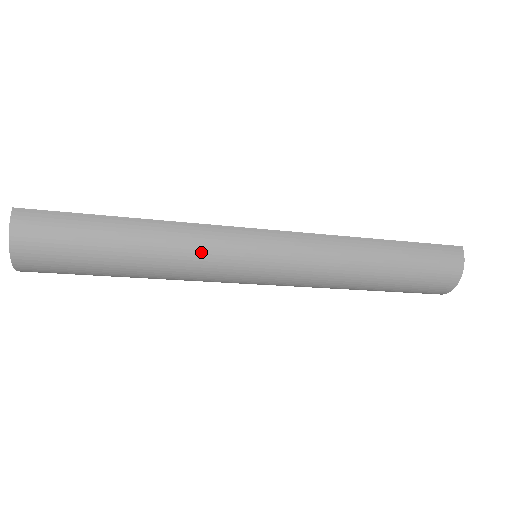
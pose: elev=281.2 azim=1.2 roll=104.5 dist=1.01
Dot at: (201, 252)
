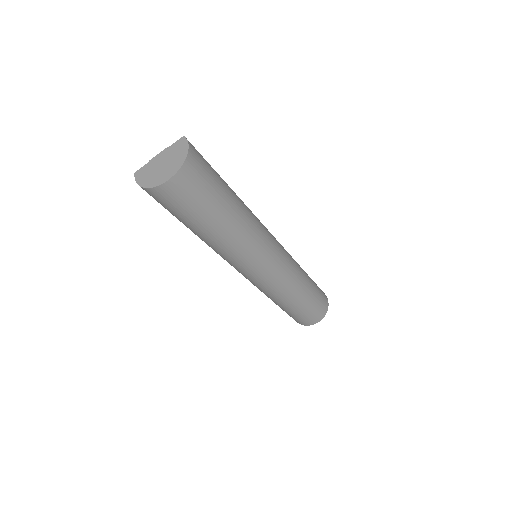
Dot at: (257, 225)
